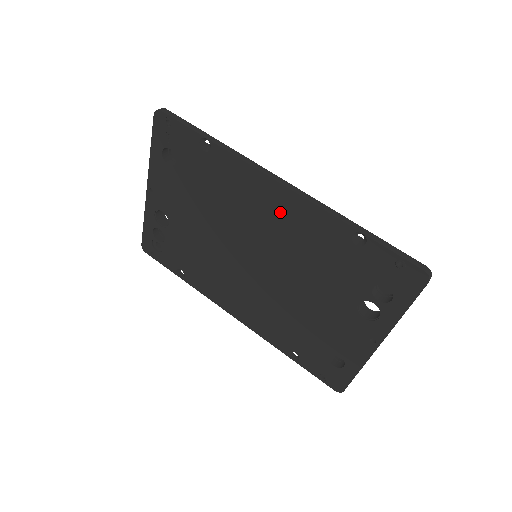
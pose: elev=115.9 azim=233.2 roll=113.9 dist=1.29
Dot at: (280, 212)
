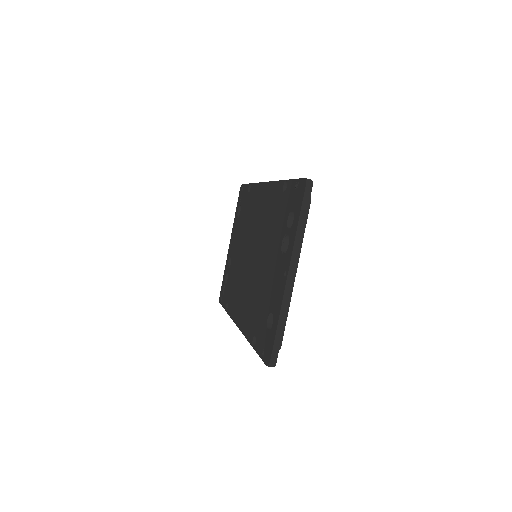
Dot at: (264, 203)
